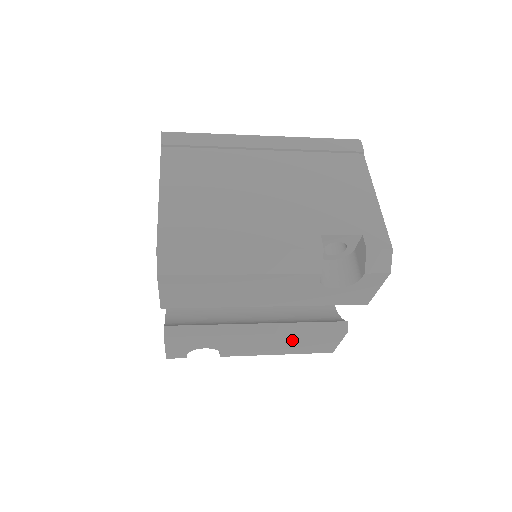
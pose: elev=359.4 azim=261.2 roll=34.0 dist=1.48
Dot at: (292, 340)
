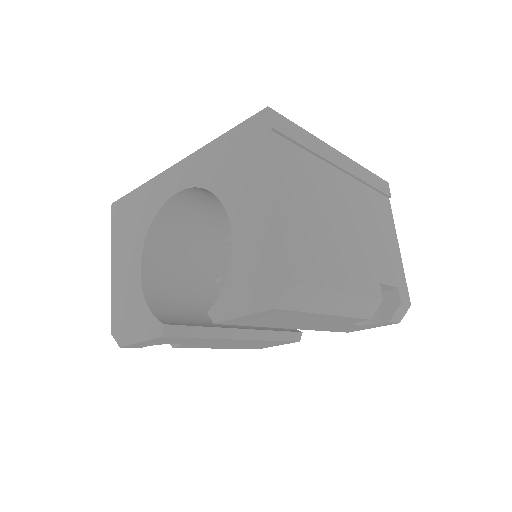
Dot at: (254, 343)
